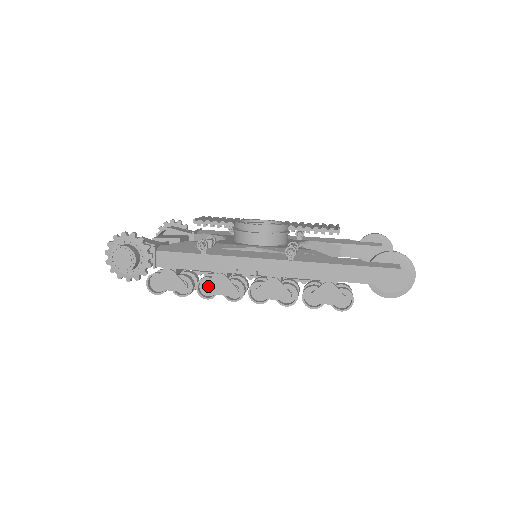
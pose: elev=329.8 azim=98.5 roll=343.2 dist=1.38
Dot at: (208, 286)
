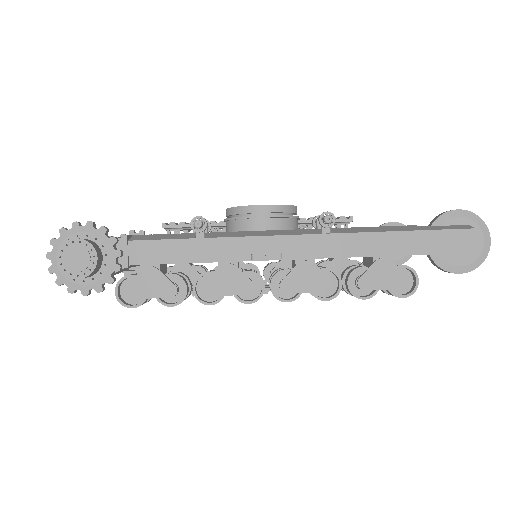
Dot at: (211, 284)
